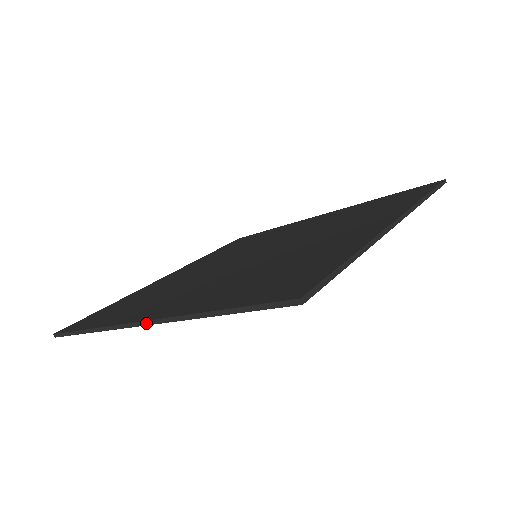
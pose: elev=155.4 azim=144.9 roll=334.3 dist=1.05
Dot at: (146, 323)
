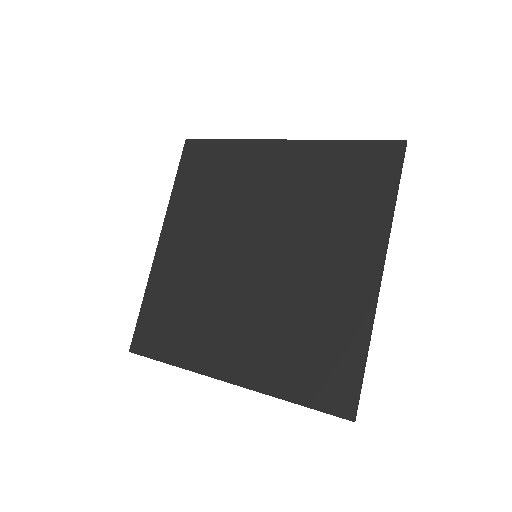
Dot at: occluded
